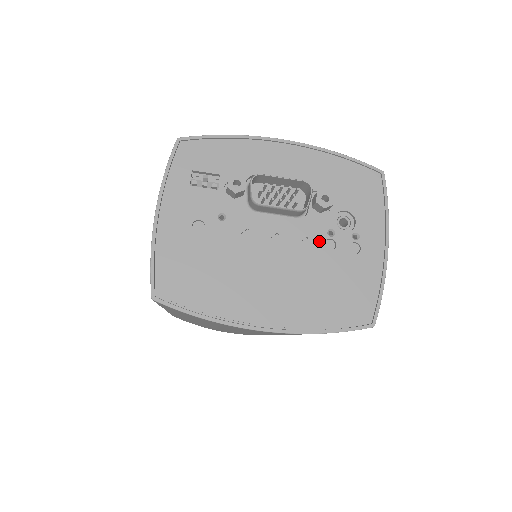
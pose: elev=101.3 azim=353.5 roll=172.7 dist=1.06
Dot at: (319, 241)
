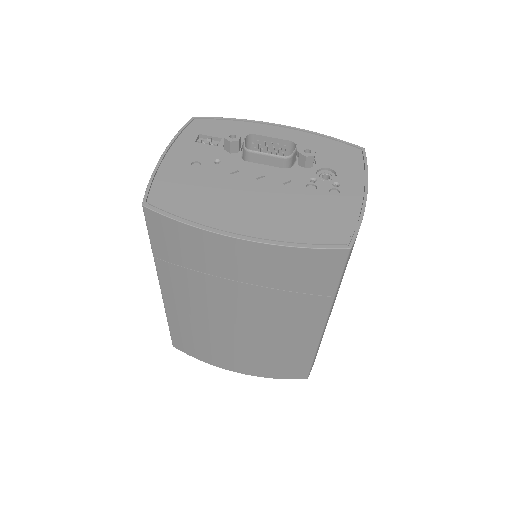
Dot at: (301, 184)
